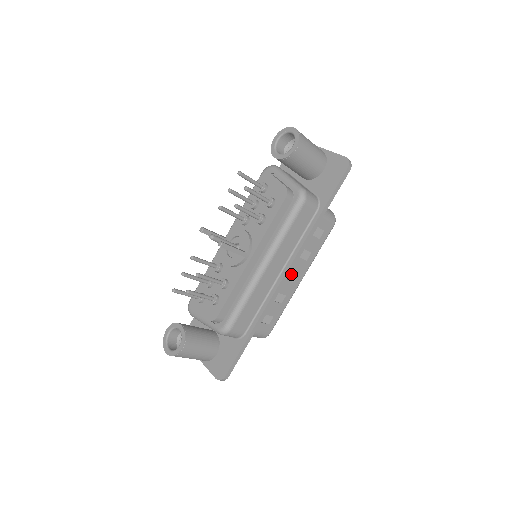
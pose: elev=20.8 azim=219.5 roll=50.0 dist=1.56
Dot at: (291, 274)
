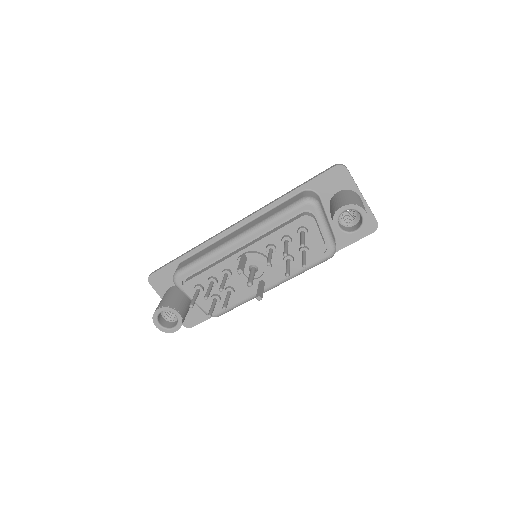
Dot at: occluded
